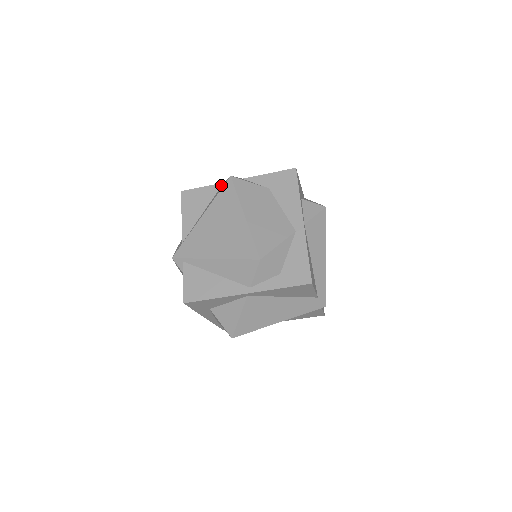
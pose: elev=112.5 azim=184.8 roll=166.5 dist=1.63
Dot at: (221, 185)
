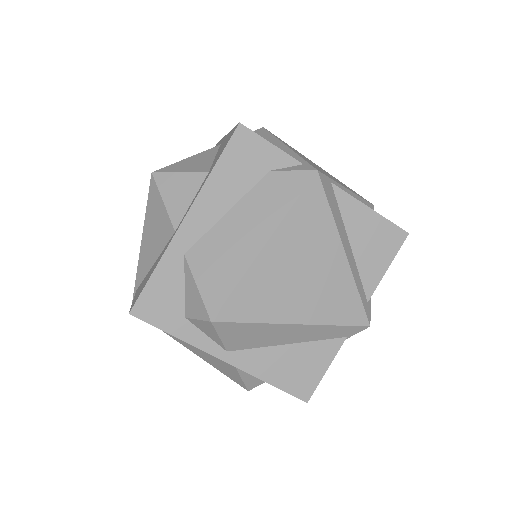
Dot at: occluded
